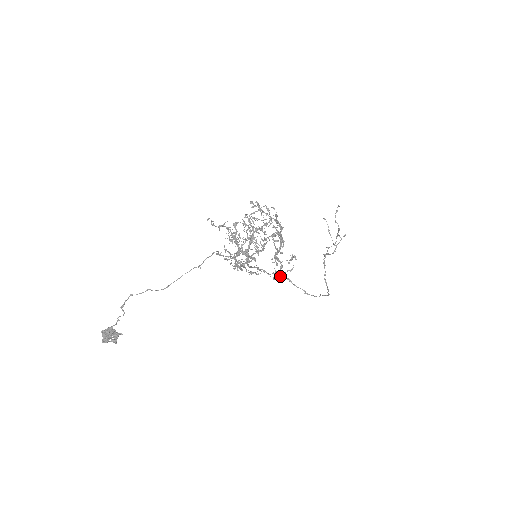
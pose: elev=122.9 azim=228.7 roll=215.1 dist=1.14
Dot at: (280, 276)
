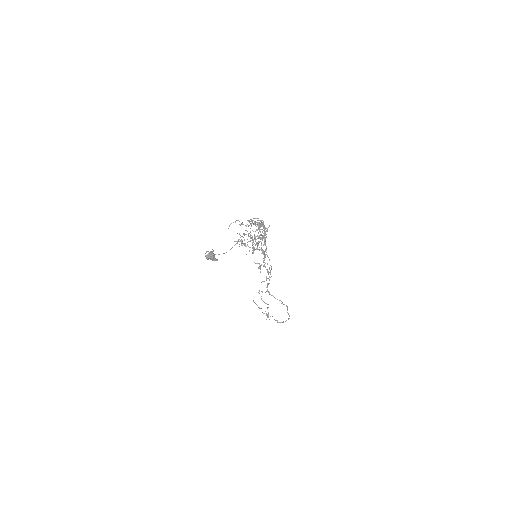
Dot at: occluded
